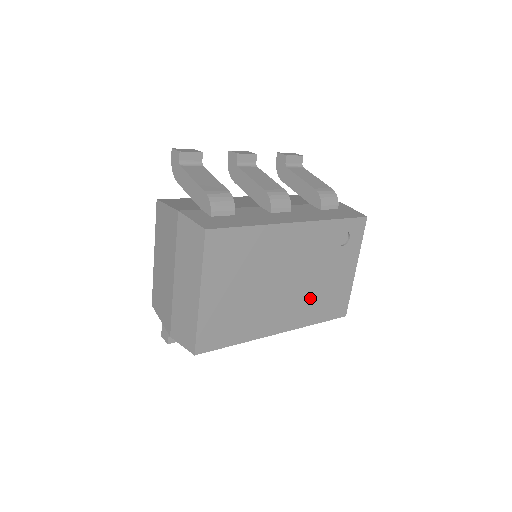
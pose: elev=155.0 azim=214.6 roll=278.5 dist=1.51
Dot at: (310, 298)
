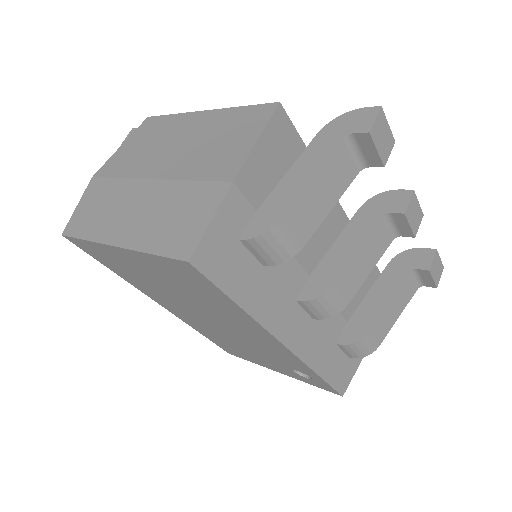
Dot at: (218, 335)
